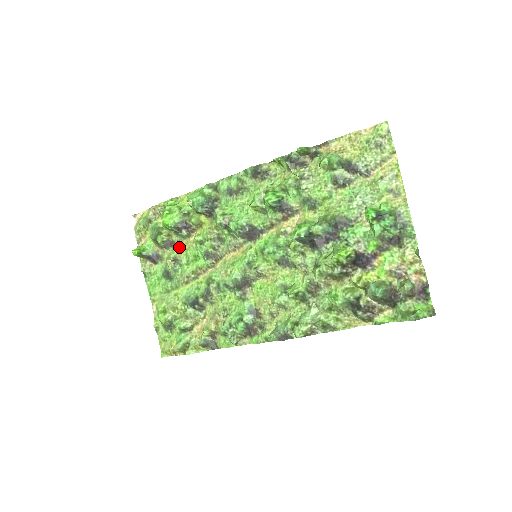
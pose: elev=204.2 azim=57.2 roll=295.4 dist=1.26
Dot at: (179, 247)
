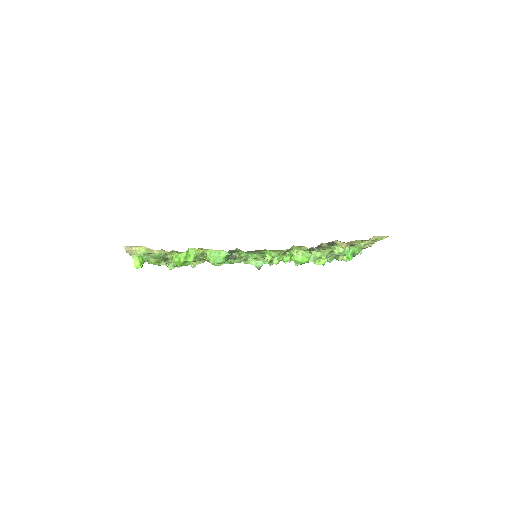
Dot at: occluded
